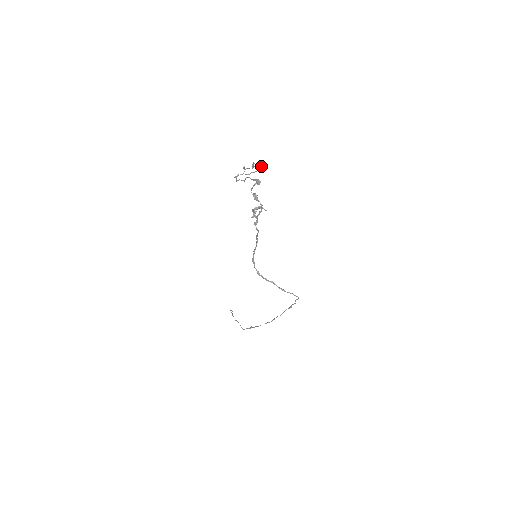
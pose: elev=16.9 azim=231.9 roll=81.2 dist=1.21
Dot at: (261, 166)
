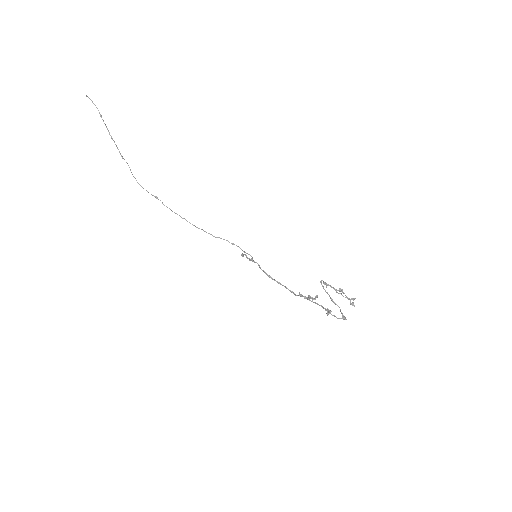
Dot at: occluded
